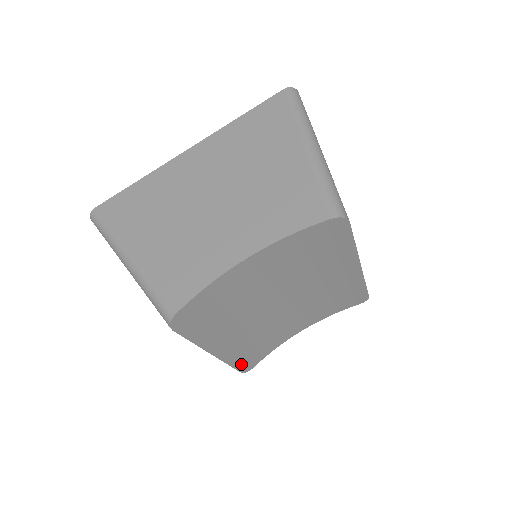
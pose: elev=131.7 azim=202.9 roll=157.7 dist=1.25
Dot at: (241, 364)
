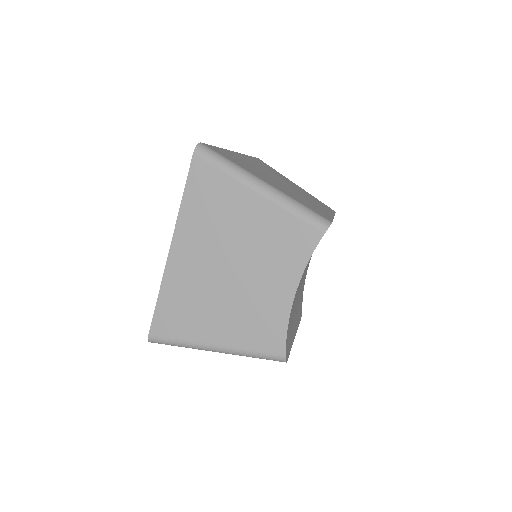
Dot at: (300, 316)
